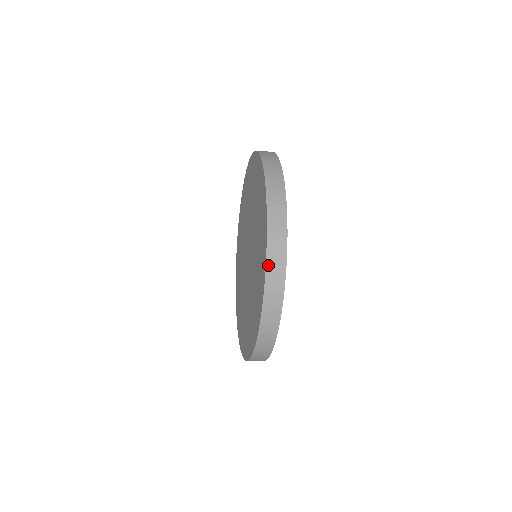
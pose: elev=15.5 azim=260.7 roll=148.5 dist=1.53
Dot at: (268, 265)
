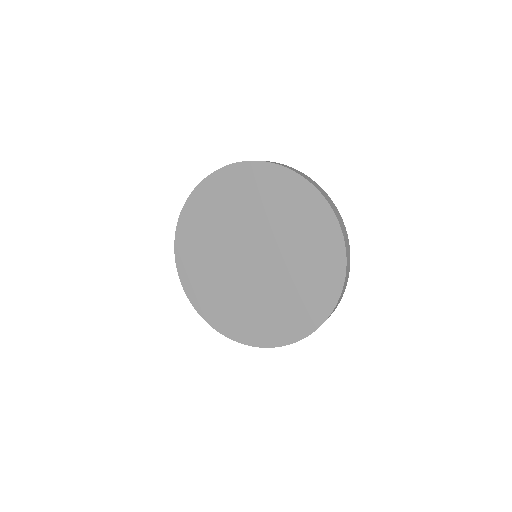
Dot at: (330, 205)
